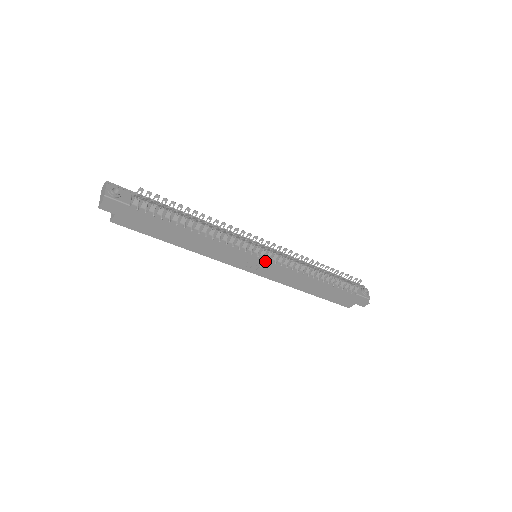
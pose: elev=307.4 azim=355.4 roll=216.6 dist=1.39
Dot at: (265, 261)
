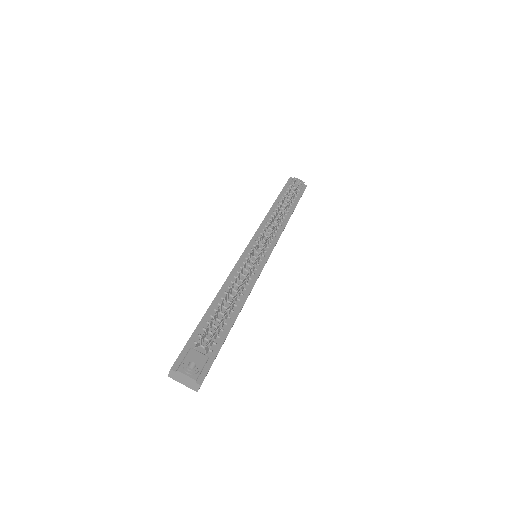
Dot at: (268, 252)
